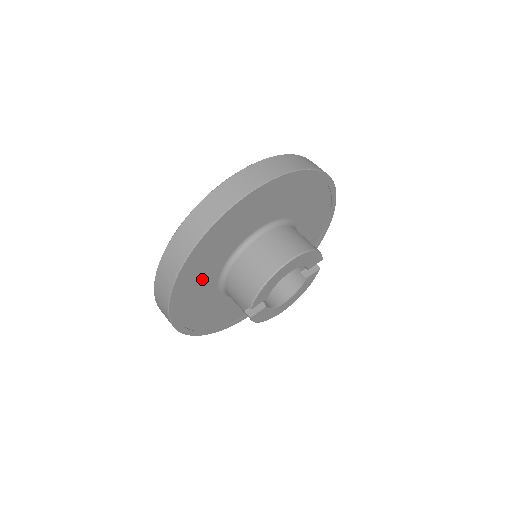
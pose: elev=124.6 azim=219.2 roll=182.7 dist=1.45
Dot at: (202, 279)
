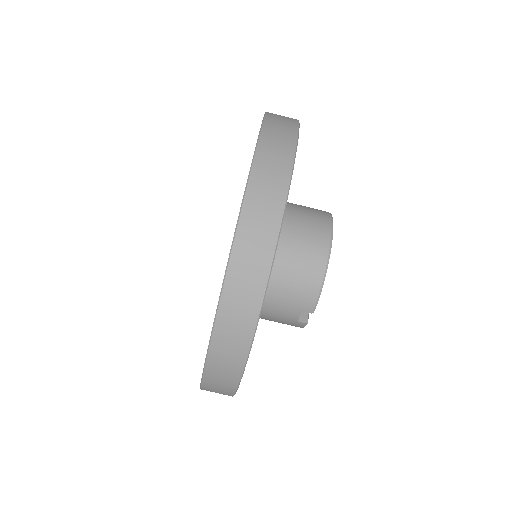
Dot at: occluded
